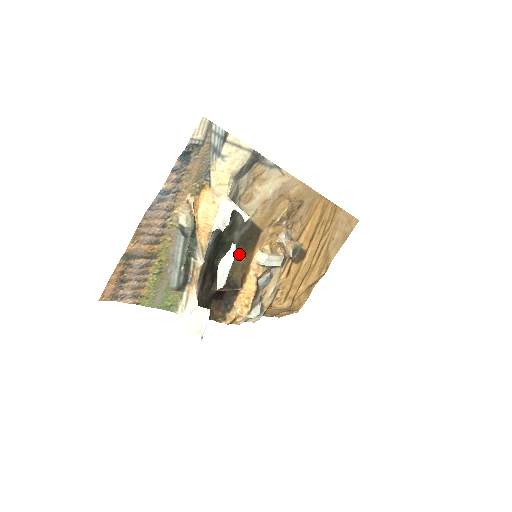
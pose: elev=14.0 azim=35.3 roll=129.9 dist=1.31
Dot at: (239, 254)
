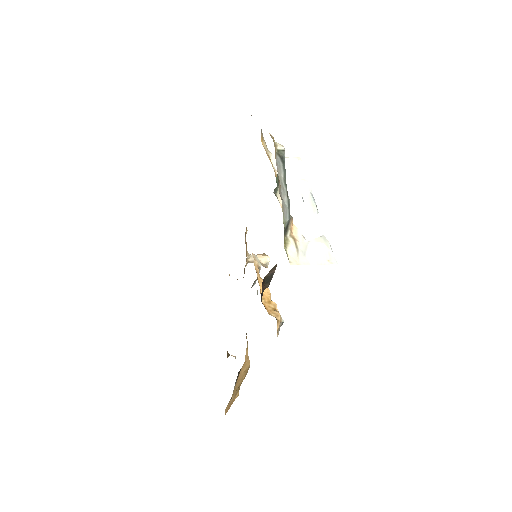
Dot at: occluded
